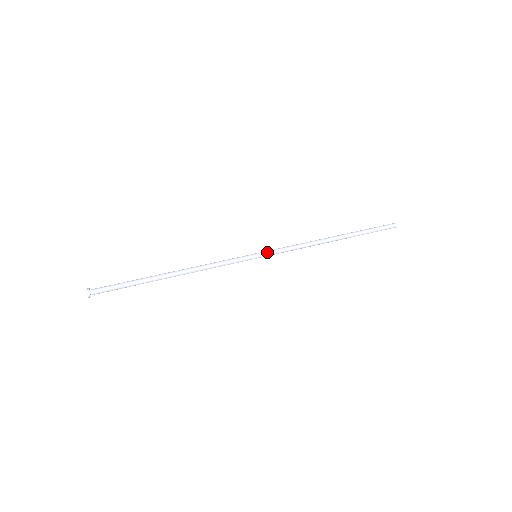
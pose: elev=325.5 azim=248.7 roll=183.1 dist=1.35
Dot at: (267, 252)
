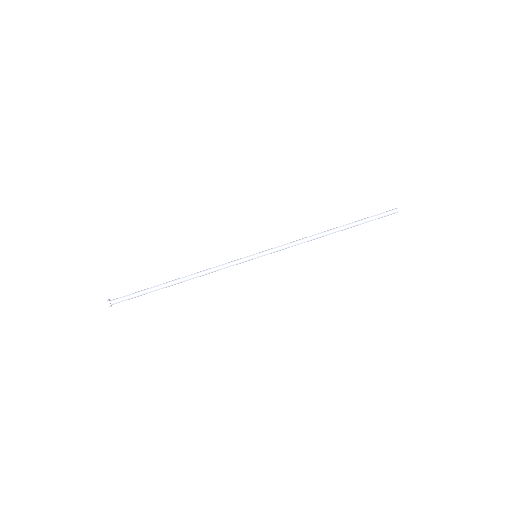
Dot at: (266, 252)
